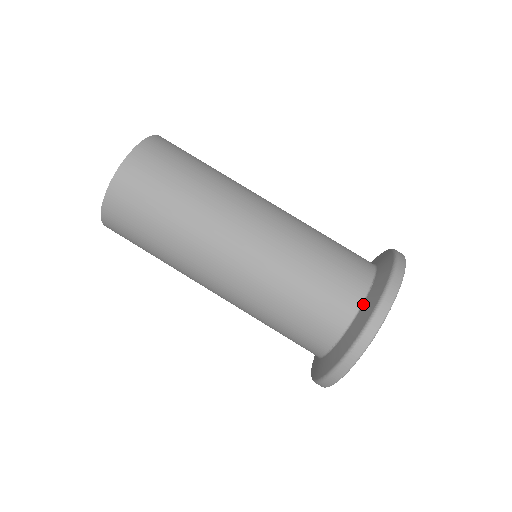
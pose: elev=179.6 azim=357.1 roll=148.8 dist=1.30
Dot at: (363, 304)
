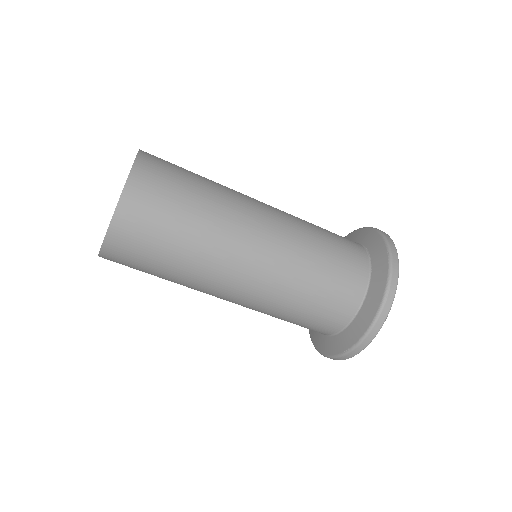
Dot at: (371, 266)
